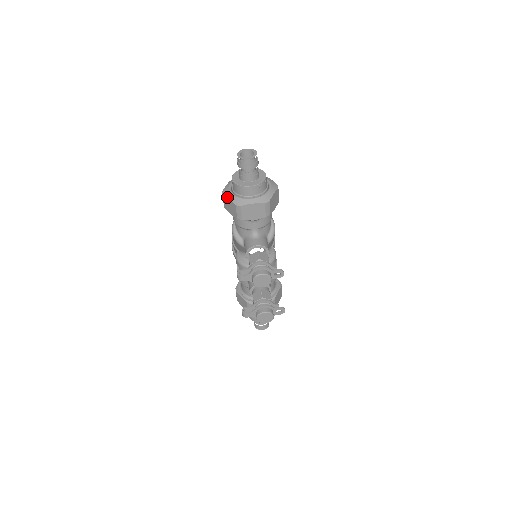
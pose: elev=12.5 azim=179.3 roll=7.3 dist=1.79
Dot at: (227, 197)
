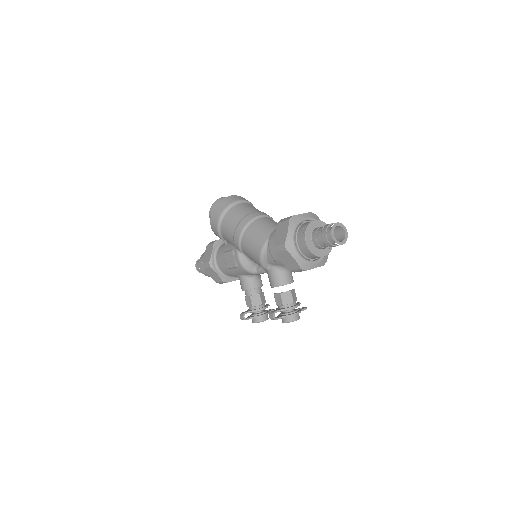
Dot at: (293, 257)
